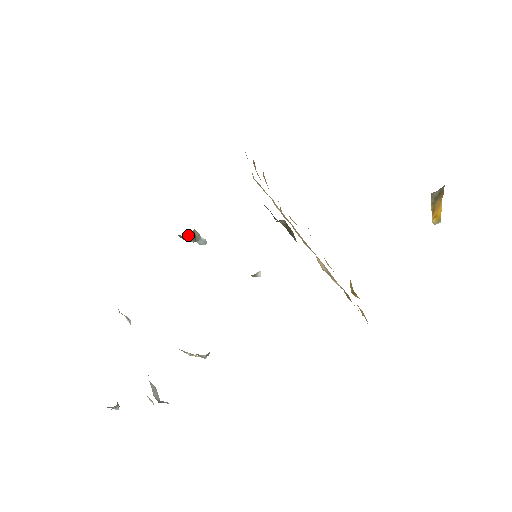
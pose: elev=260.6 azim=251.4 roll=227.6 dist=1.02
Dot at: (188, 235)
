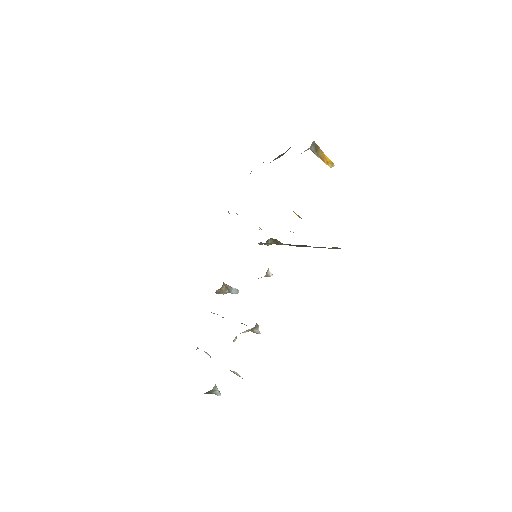
Dot at: (221, 287)
